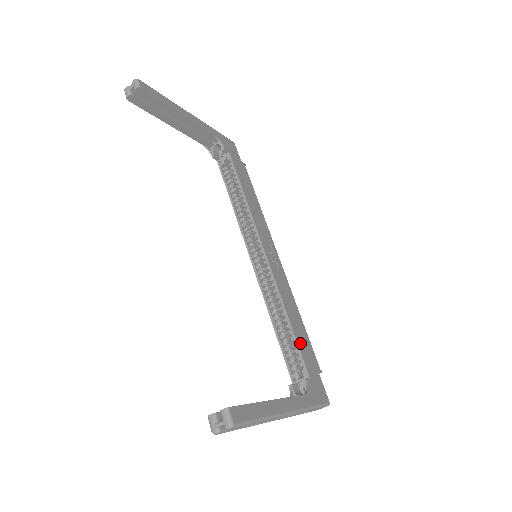
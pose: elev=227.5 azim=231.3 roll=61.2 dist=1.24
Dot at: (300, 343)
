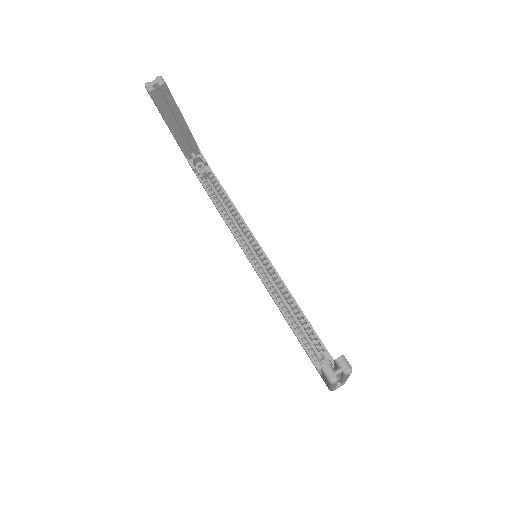
Dot at: (313, 329)
